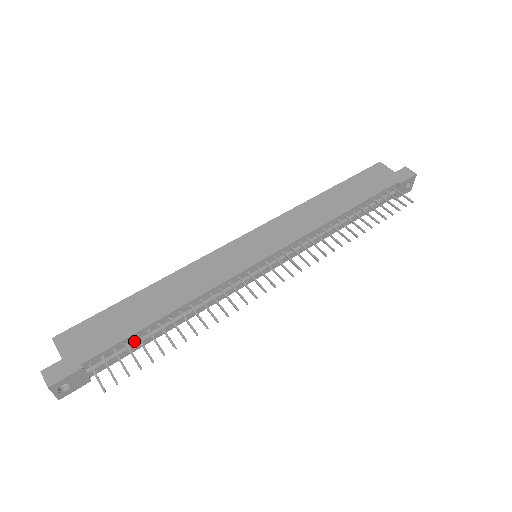
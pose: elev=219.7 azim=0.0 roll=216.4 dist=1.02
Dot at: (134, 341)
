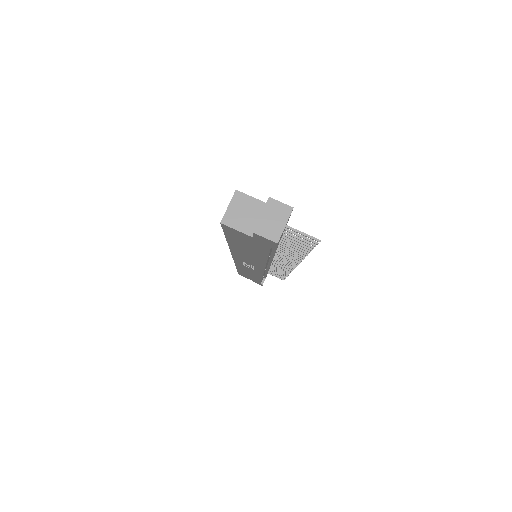
Dot at: occluded
